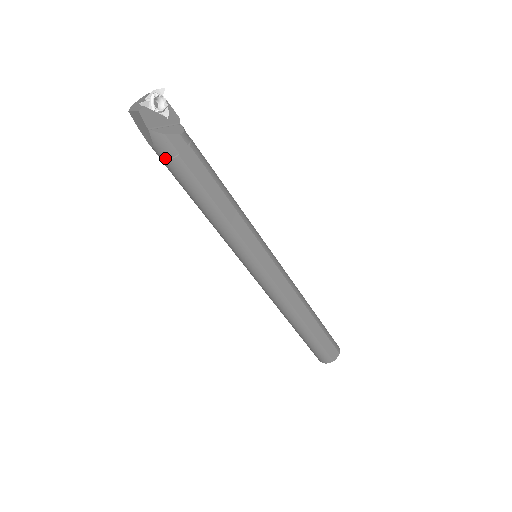
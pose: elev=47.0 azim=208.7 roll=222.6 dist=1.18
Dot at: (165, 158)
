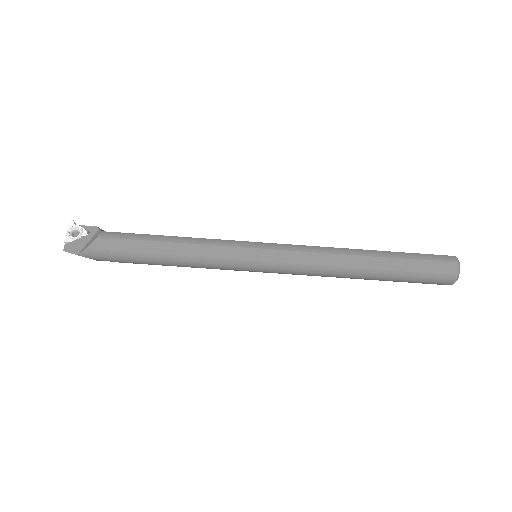
Dot at: (107, 260)
